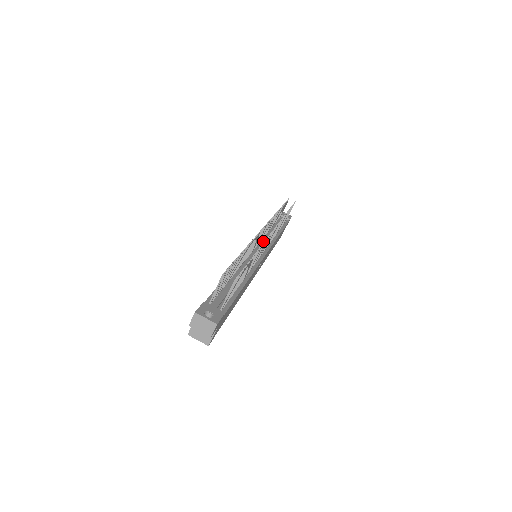
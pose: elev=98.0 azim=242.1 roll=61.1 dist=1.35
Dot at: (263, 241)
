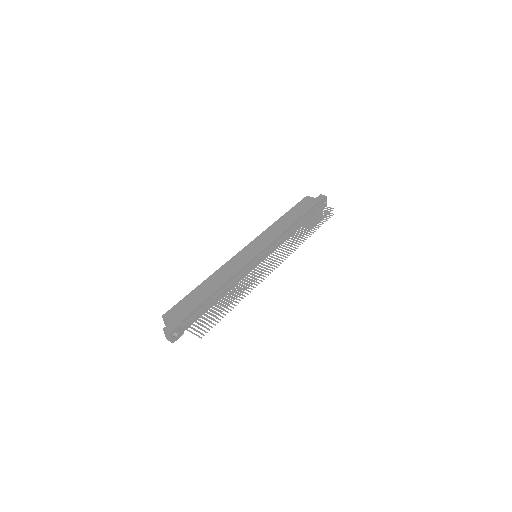
Dot at: (272, 249)
